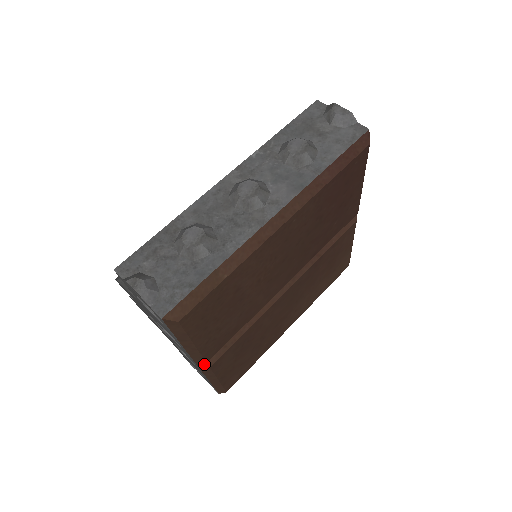
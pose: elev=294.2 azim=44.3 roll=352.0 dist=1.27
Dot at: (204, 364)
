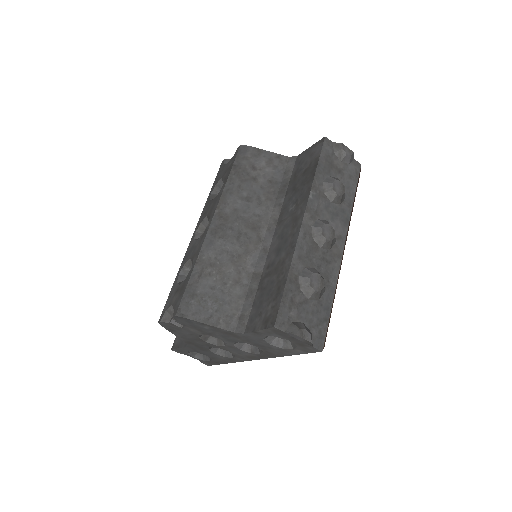
Dot at: occluded
